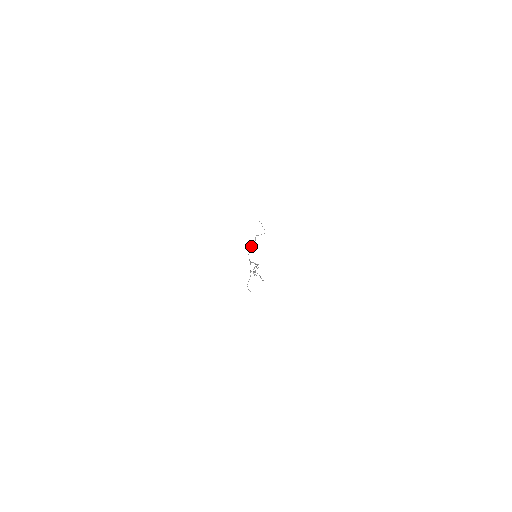
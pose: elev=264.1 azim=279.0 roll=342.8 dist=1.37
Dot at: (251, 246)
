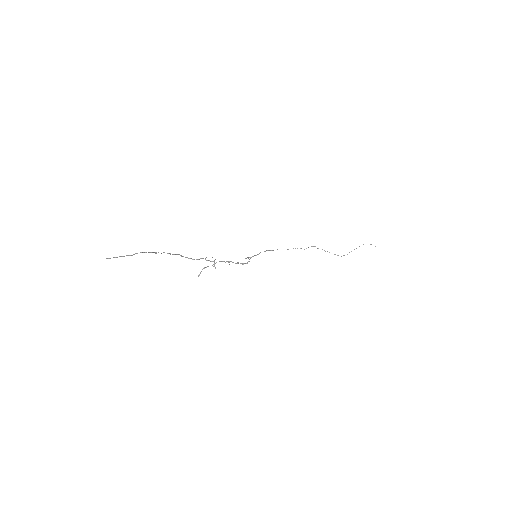
Dot at: occluded
